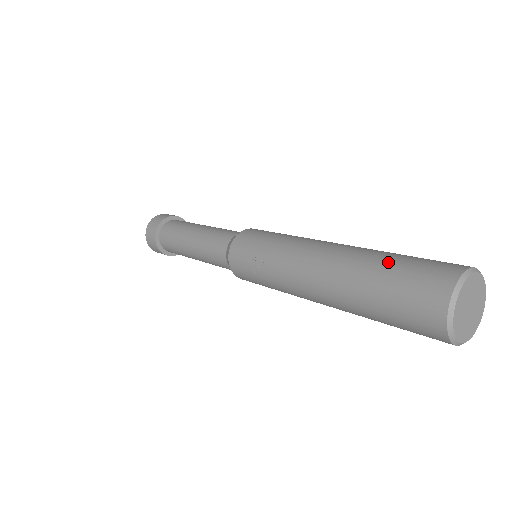
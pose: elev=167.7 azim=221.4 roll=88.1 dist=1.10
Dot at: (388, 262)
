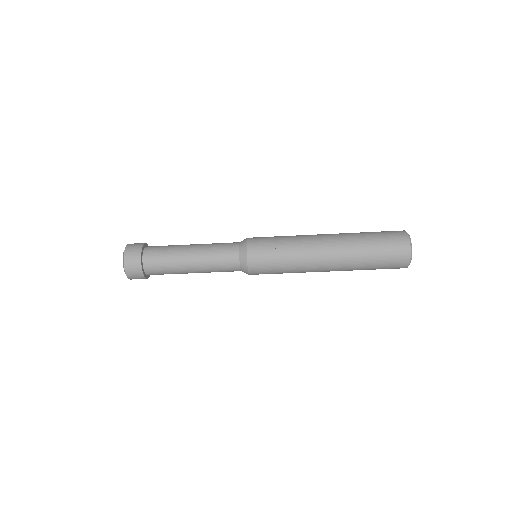
Dot at: (369, 233)
